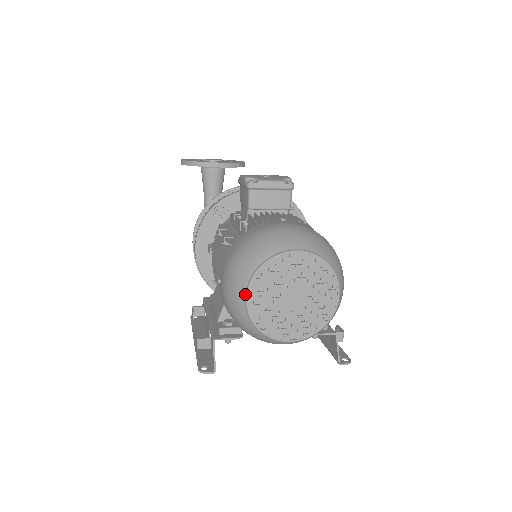
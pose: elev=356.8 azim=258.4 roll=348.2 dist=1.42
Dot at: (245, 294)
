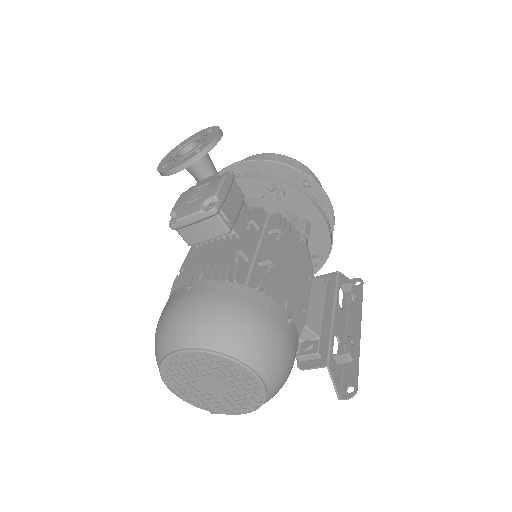
Dot at: (168, 386)
